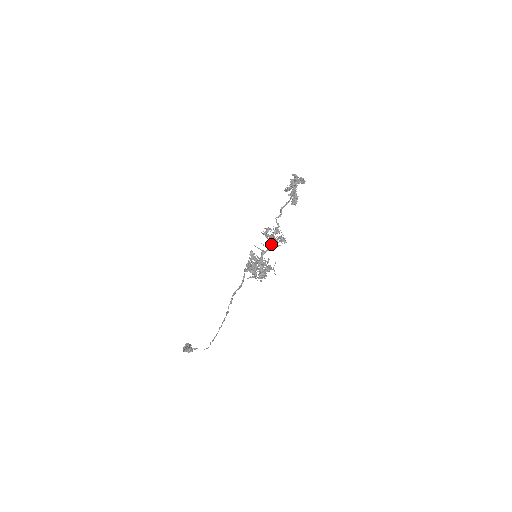
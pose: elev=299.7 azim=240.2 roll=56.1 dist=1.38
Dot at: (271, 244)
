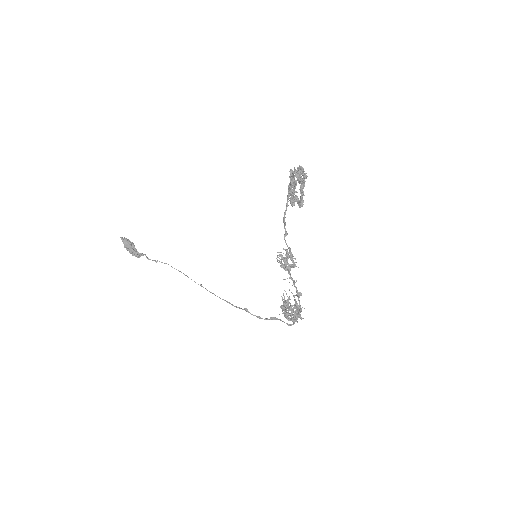
Dot at: occluded
